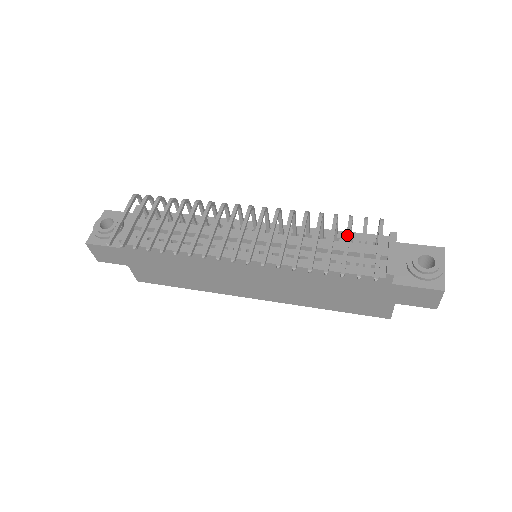
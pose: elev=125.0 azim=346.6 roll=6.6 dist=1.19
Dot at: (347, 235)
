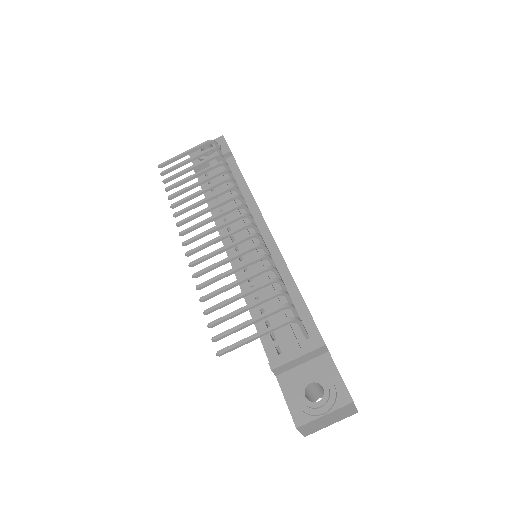
Dot at: (253, 302)
